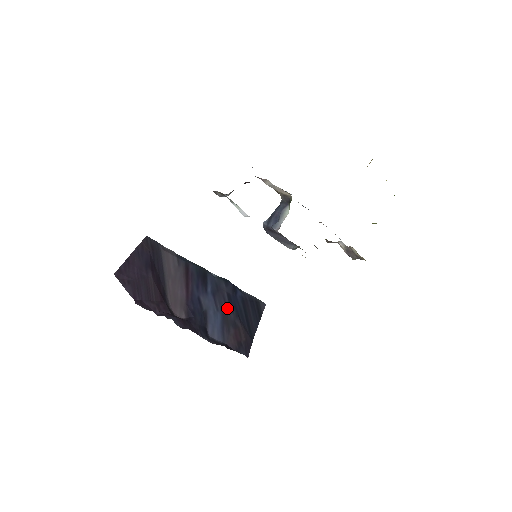
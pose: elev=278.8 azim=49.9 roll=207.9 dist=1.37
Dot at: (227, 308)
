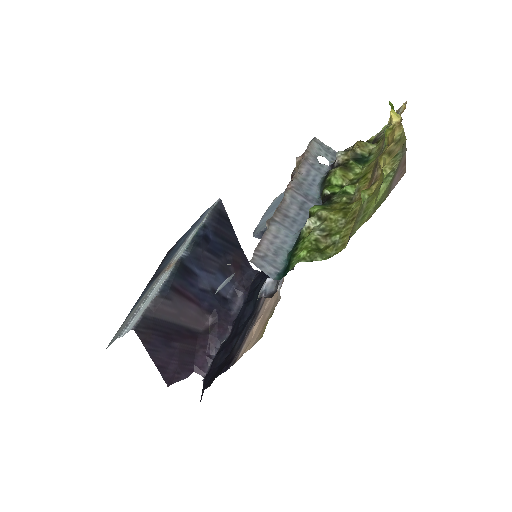
Dot at: (217, 261)
